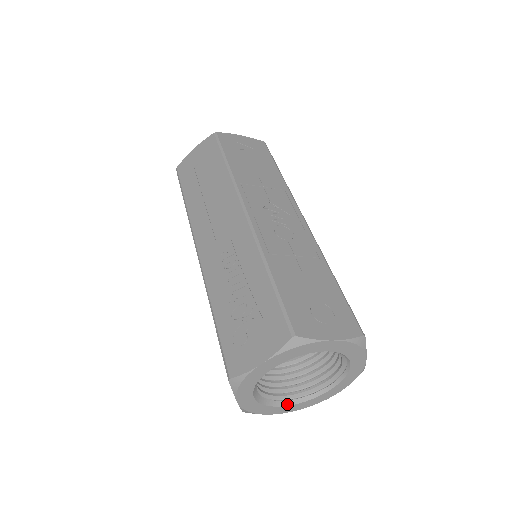
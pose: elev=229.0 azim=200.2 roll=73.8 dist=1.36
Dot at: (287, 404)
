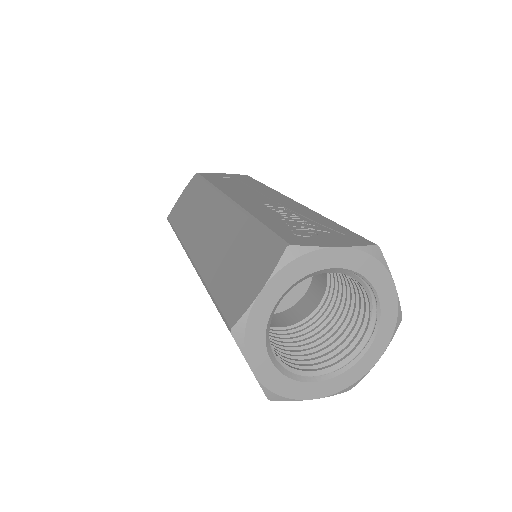
Dot at: (274, 363)
